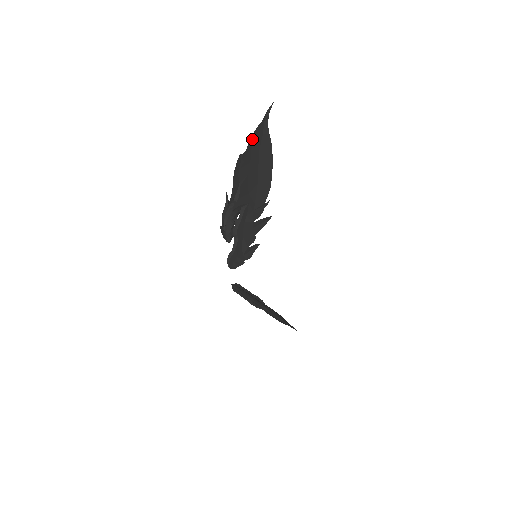
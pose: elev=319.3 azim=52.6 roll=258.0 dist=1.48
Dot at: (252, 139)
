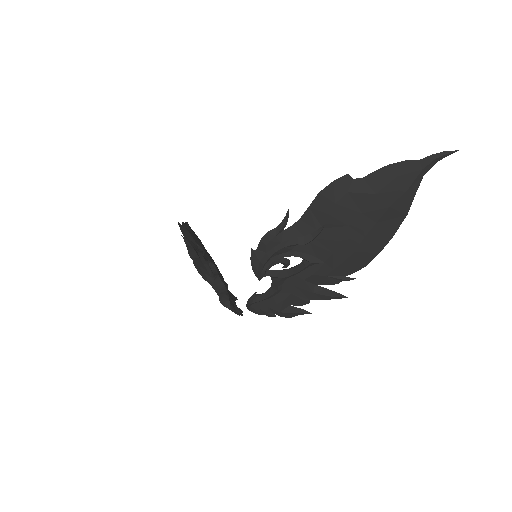
Dot at: (386, 175)
